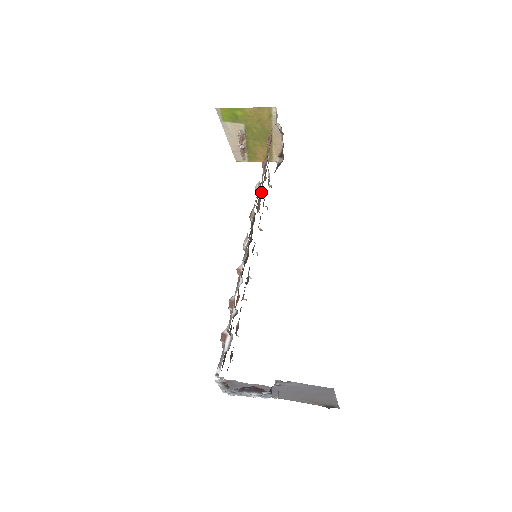
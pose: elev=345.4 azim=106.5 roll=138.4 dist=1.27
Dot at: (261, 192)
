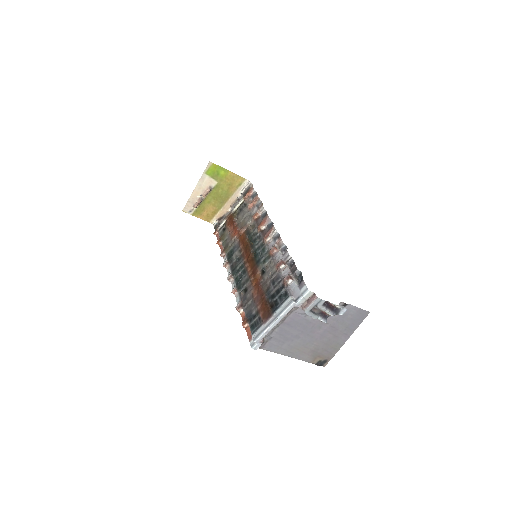
Dot at: (236, 226)
